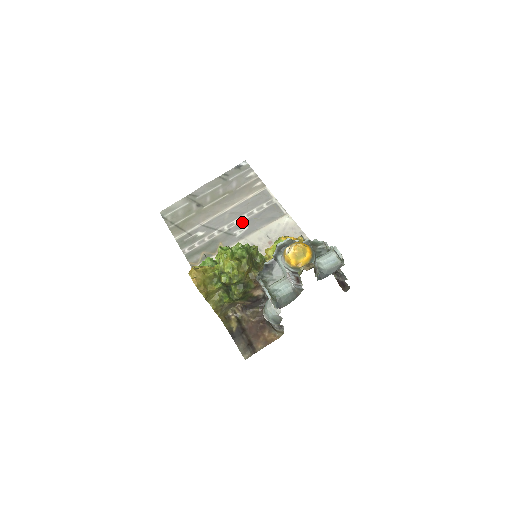
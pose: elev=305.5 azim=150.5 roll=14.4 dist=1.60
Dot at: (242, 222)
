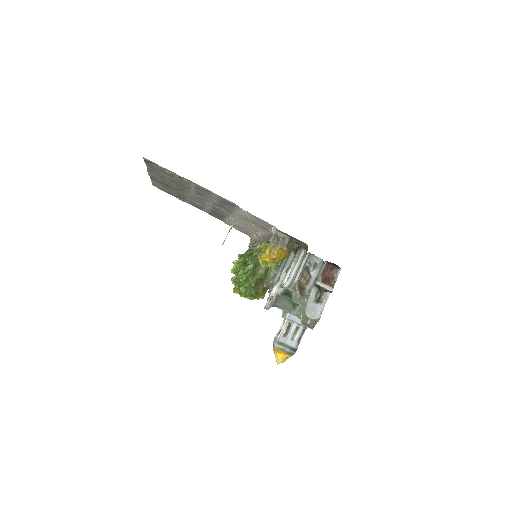
Dot at: (214, 204)
